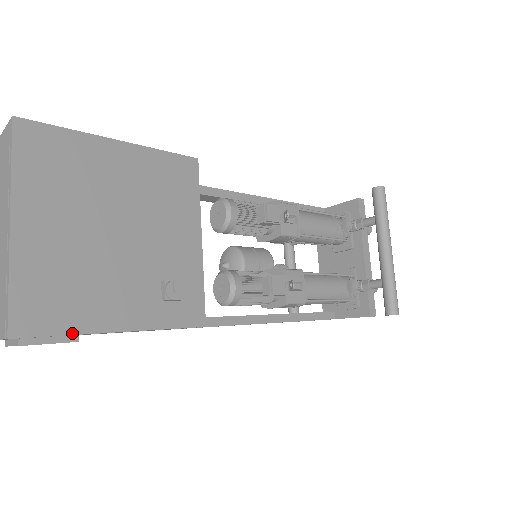
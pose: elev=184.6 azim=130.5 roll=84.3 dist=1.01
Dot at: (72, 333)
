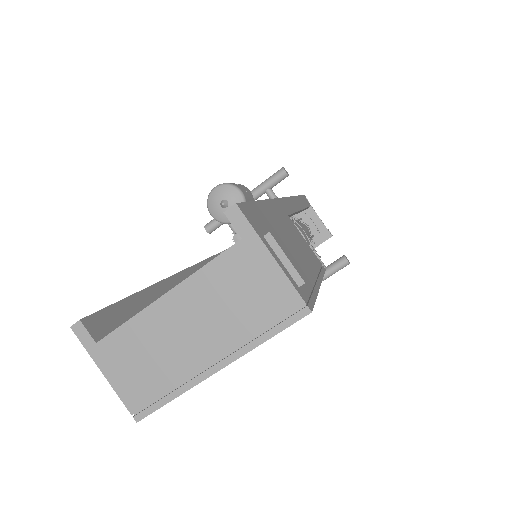
Dot at: occluded
